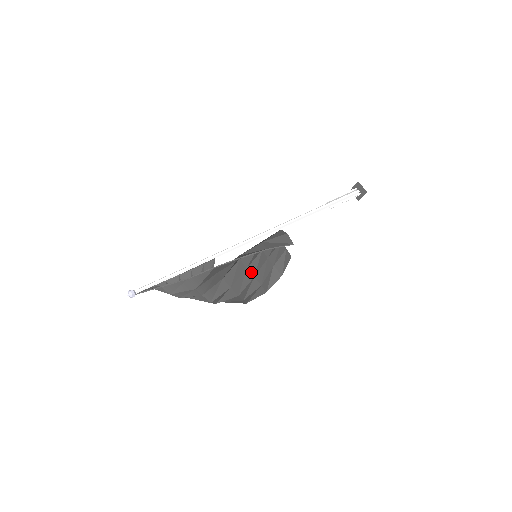
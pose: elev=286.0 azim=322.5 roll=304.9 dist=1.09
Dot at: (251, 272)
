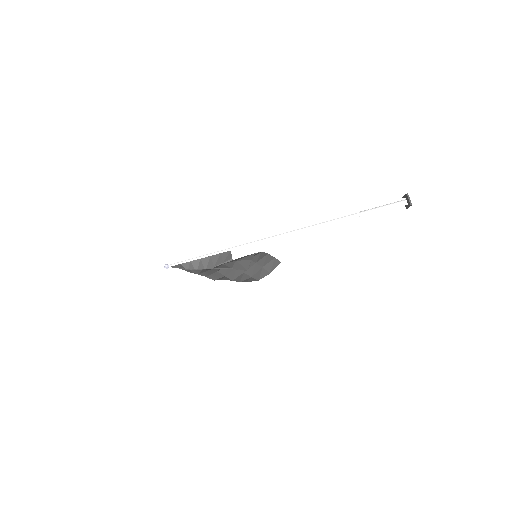
Dot at: (241, 270)
